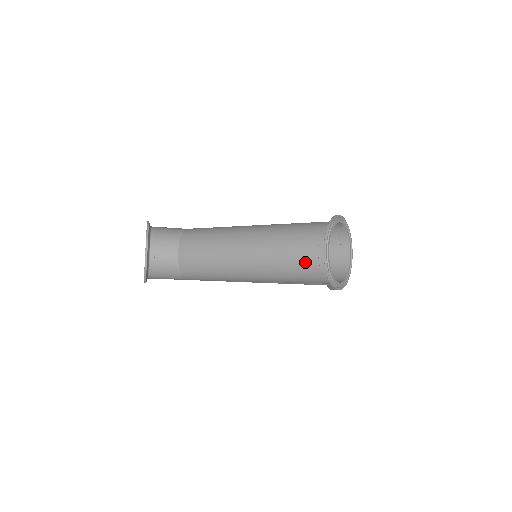
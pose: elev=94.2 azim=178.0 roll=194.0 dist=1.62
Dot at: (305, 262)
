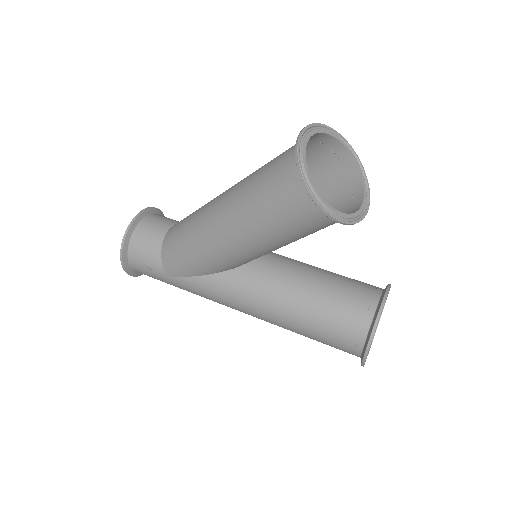
Dot at: (279, 164)
